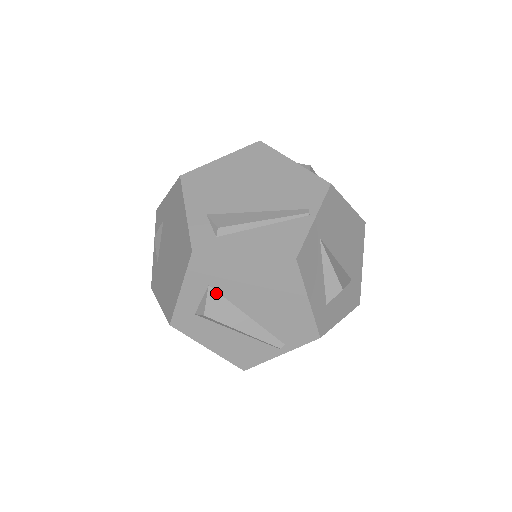
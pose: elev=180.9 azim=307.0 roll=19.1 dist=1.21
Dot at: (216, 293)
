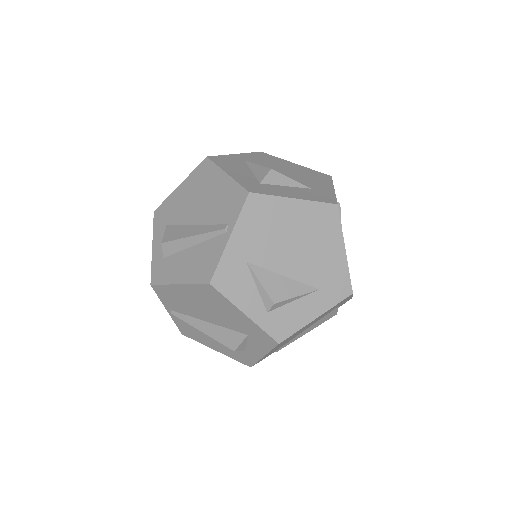
Dot at: (171, 227)
